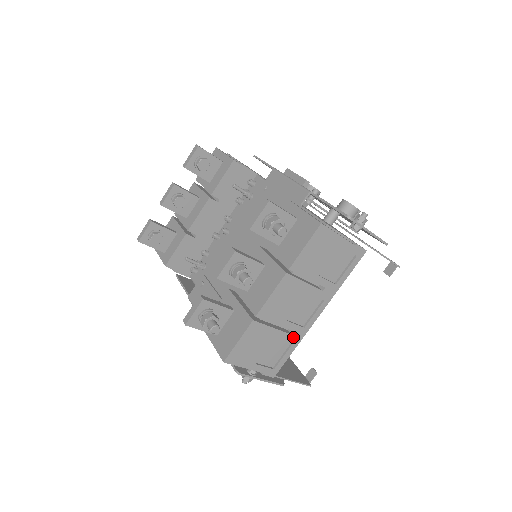
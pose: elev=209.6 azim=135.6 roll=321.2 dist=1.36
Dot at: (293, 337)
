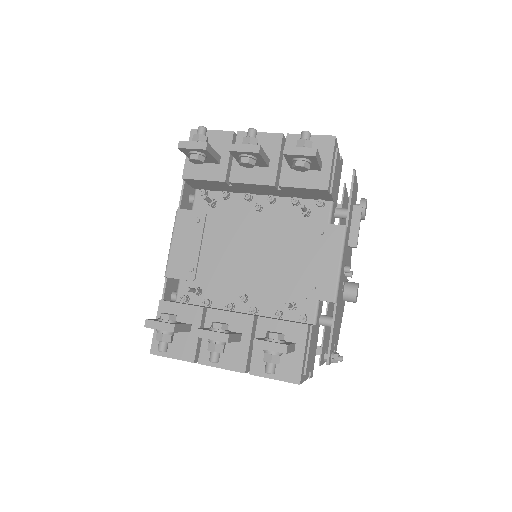
Dot at: occluded
